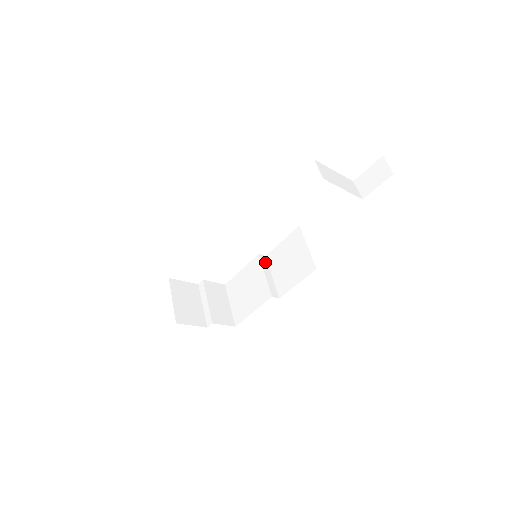
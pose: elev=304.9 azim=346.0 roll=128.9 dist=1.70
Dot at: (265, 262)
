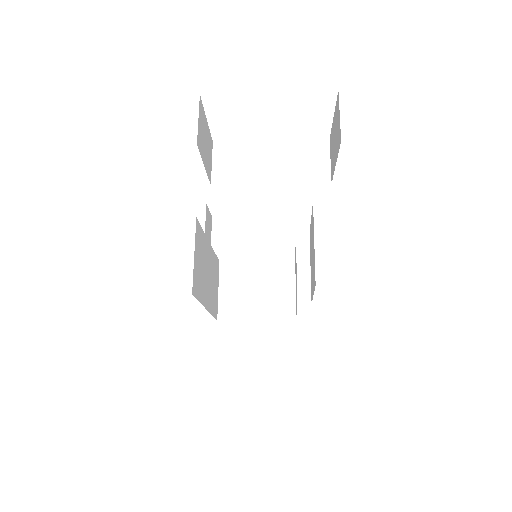
Dot at: (304, 244)
